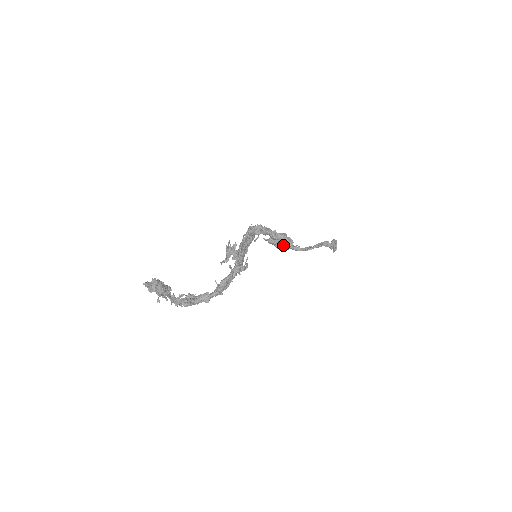
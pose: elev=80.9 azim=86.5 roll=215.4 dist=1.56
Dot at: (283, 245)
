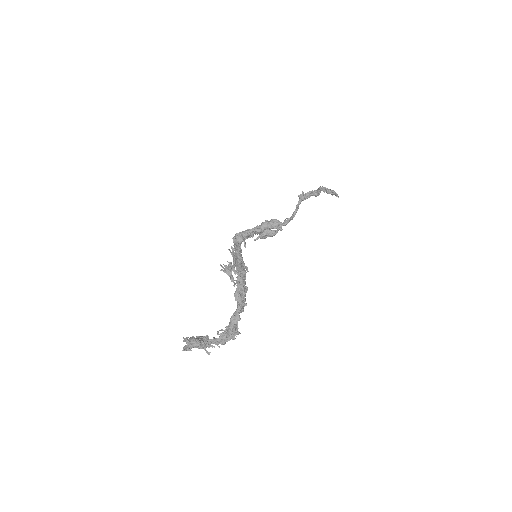
Dot at: occluded
